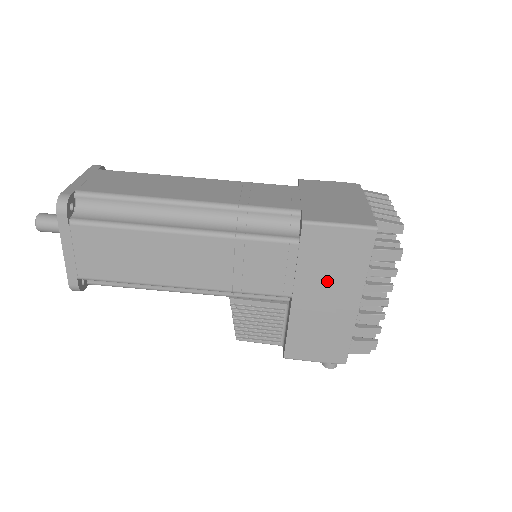
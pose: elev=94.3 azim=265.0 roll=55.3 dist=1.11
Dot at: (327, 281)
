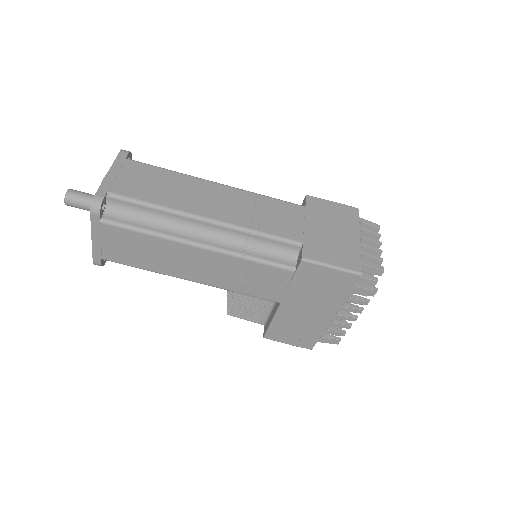
Dot at: (311, 299)
